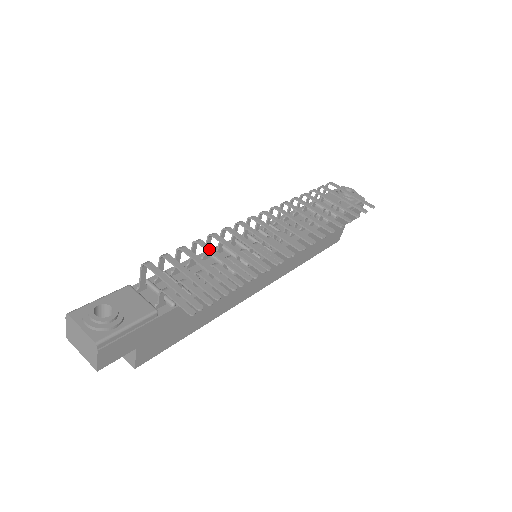
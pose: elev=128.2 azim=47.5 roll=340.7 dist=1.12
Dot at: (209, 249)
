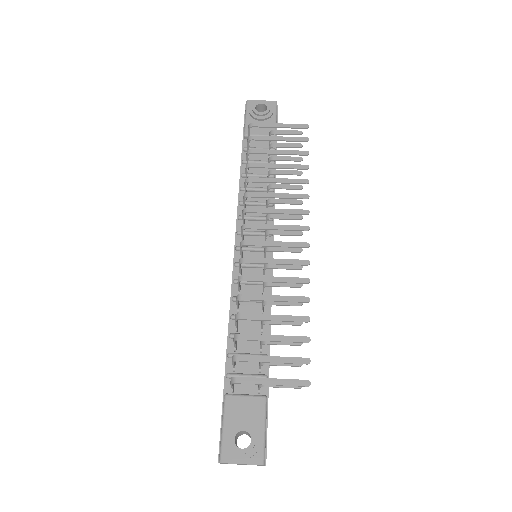
Dot at: (256, 318)
